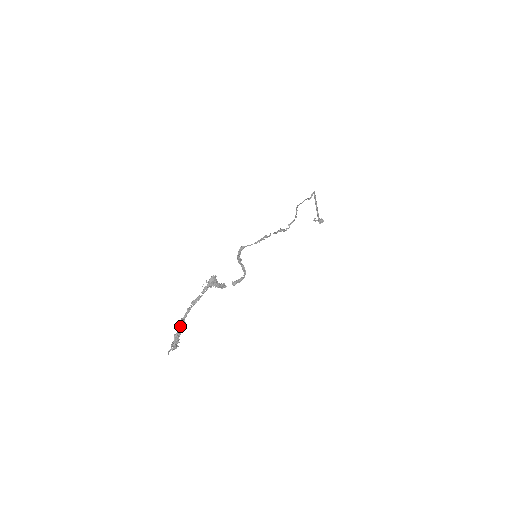
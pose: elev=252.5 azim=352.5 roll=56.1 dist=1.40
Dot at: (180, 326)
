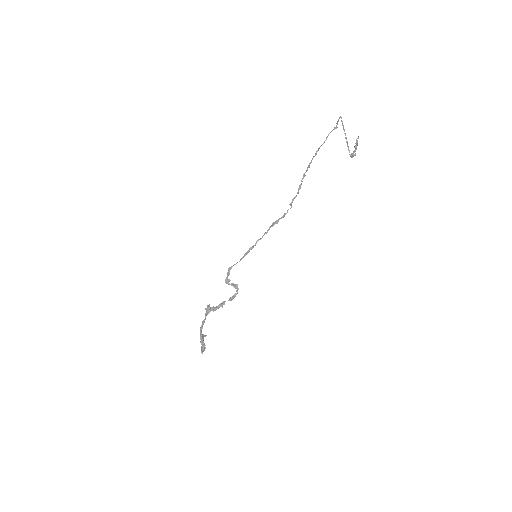
Dot at: (200, 338)
